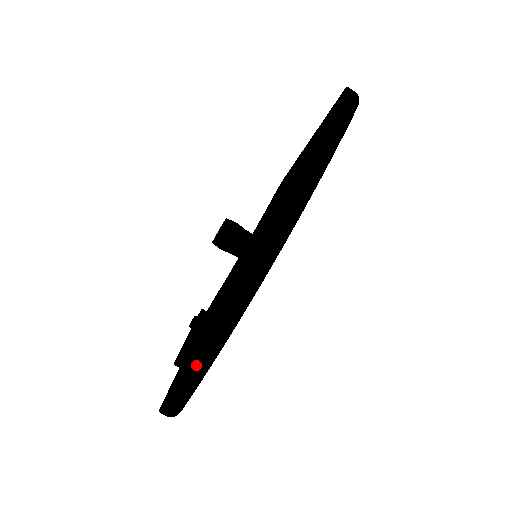
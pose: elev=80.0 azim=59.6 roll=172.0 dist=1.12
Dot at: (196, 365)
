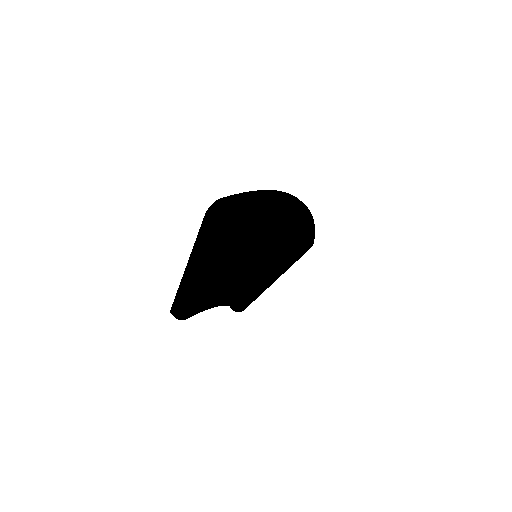
Dot at: (260, 193)
